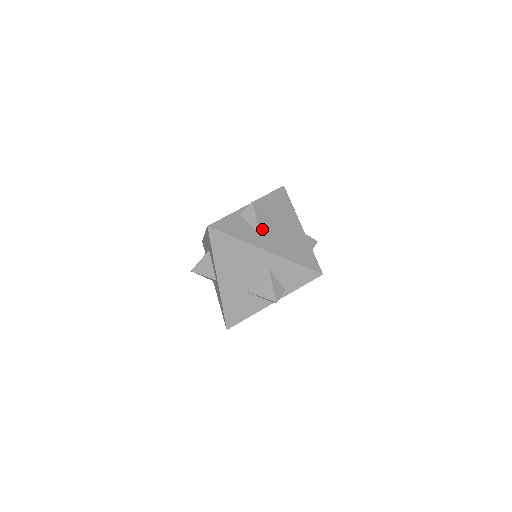
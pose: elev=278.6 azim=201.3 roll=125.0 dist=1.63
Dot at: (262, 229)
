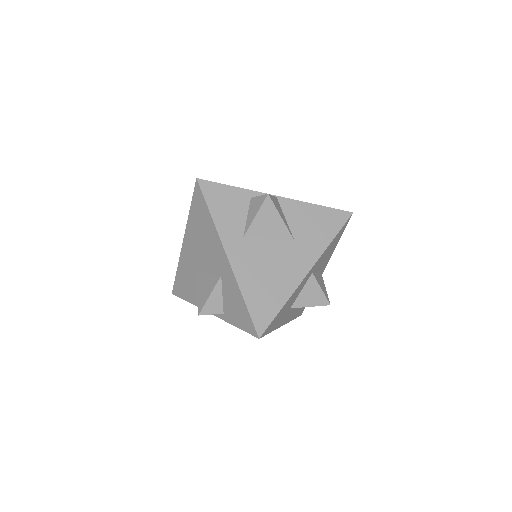
Dot at: (253, 232)
